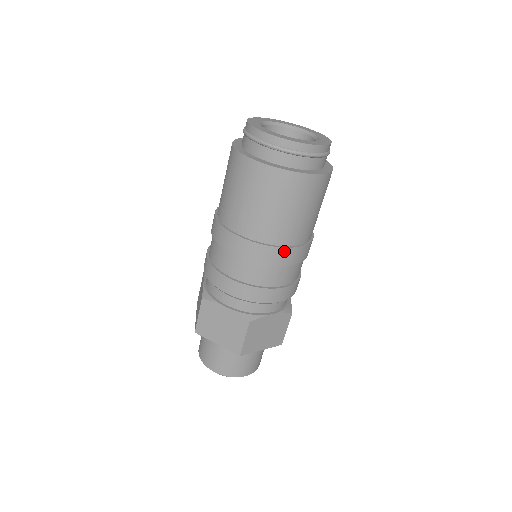
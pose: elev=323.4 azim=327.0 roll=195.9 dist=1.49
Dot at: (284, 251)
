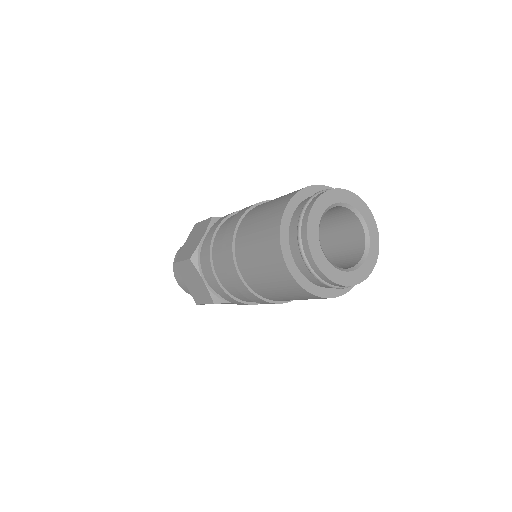
Dot at: (268, 302)
